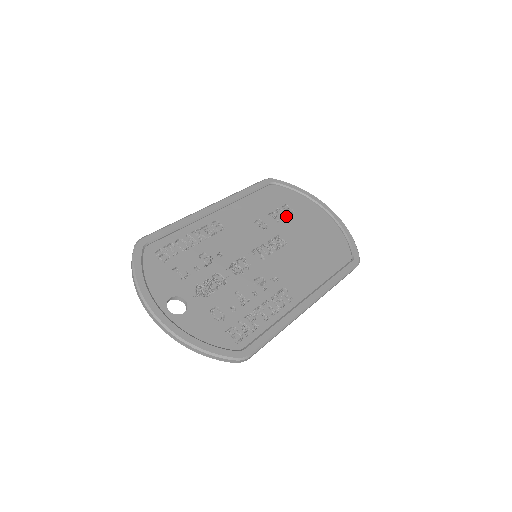
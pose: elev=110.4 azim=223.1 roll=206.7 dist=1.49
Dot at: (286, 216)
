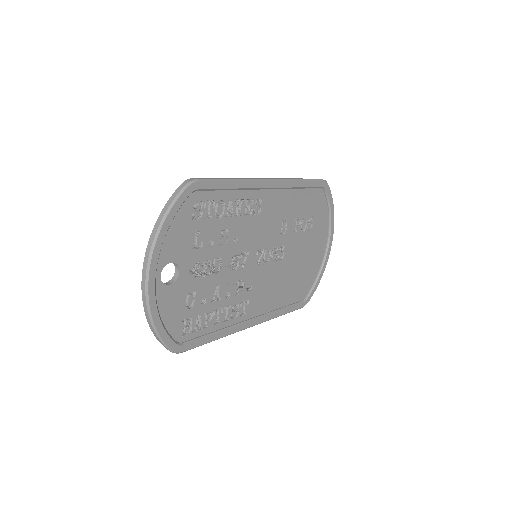
Dot at: (304, 229)
